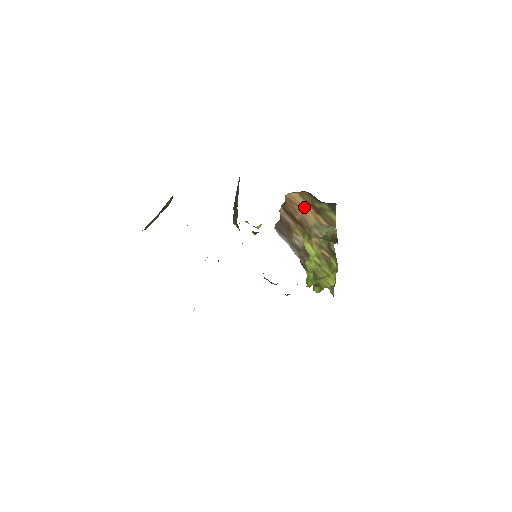
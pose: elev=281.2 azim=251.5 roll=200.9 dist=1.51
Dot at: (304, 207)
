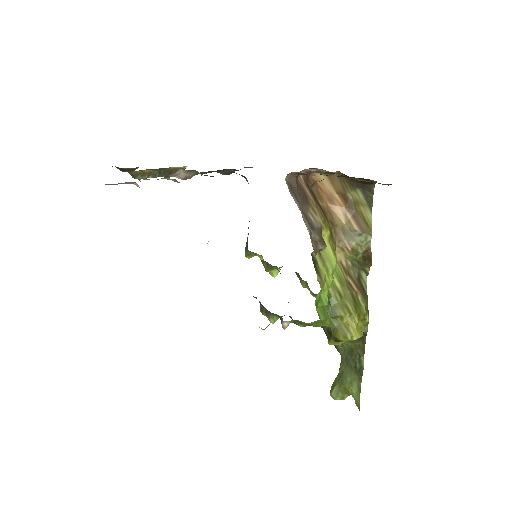
Dot at: (332, 197)
